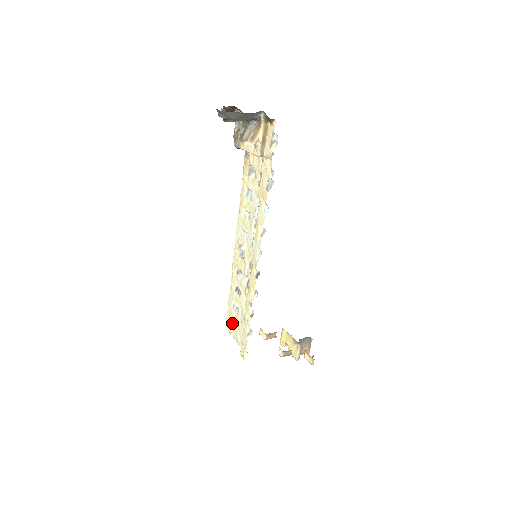
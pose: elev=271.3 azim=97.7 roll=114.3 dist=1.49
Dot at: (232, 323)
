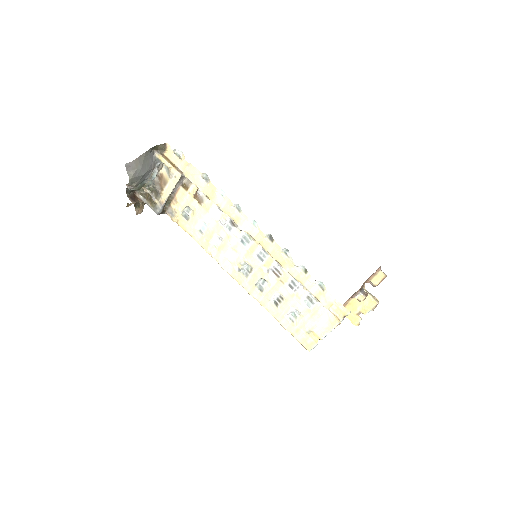
Dot at: (307, 333)
